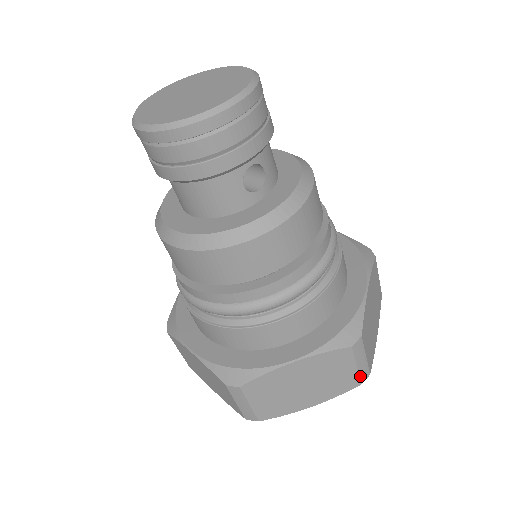
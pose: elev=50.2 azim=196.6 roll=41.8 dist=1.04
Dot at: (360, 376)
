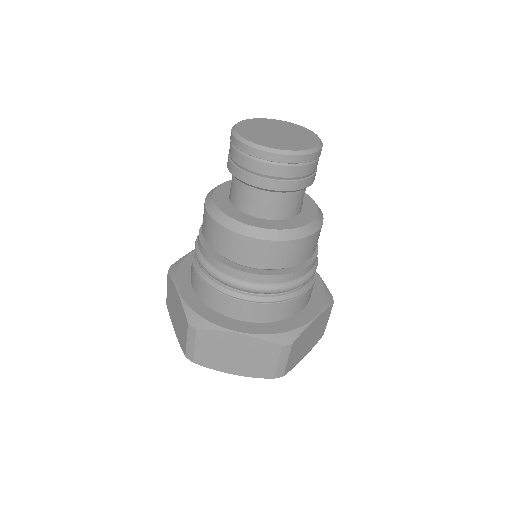
Dot at: (325, 328)
